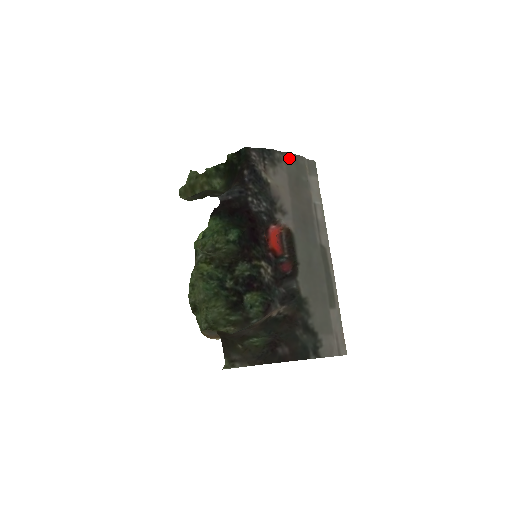
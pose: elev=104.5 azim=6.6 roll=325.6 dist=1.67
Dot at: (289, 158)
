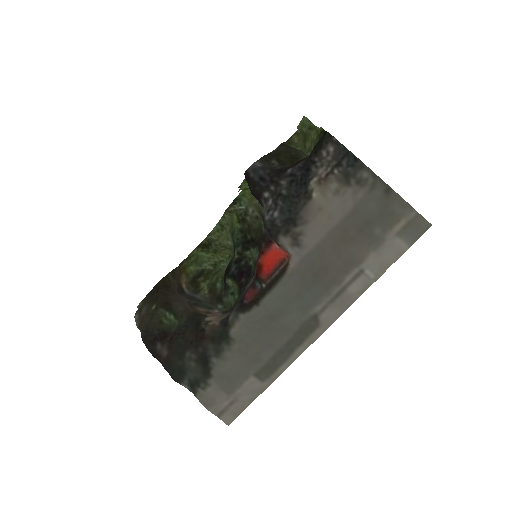
Dot at: (379, 190)
